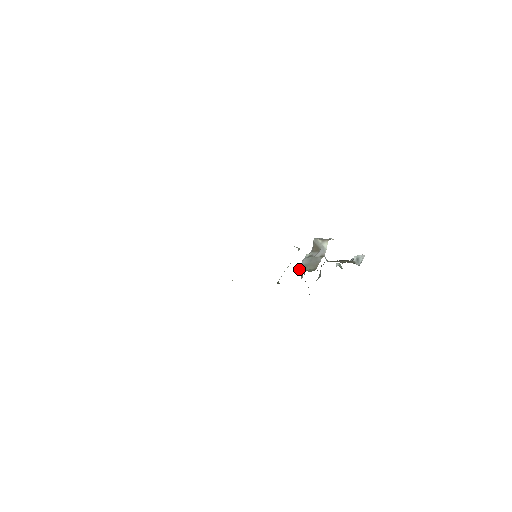
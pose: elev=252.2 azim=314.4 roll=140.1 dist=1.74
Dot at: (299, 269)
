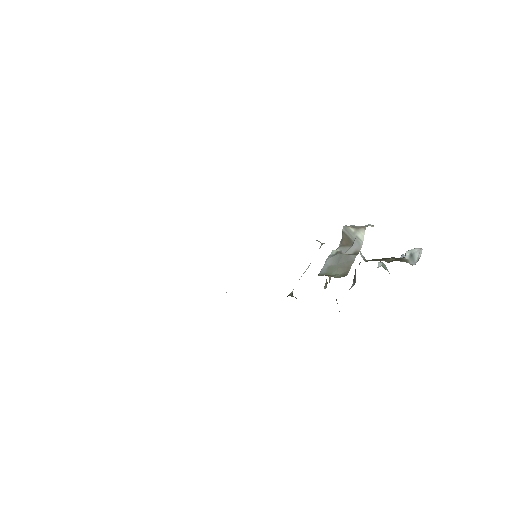
Dot at: (320, 274)
